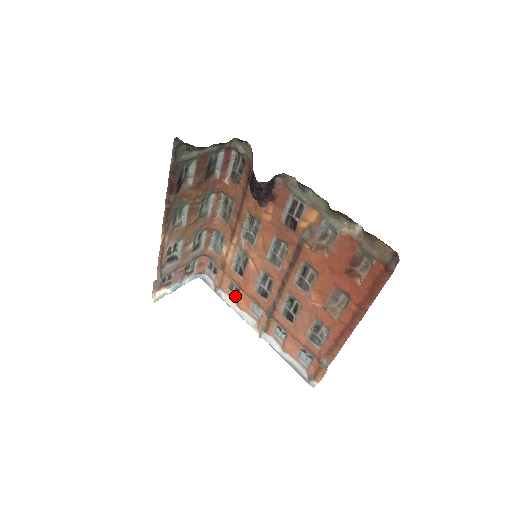
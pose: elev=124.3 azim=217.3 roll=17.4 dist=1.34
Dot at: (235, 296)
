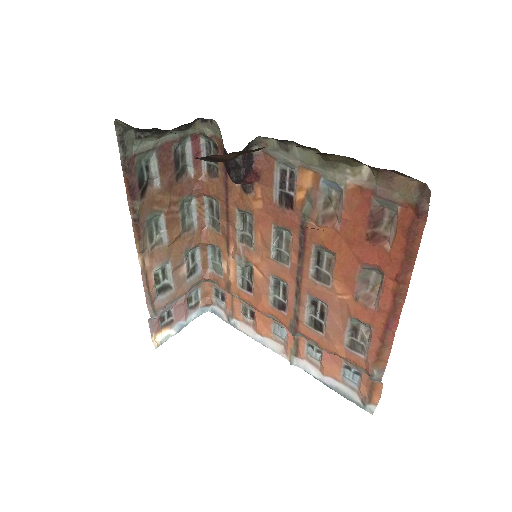
Dot at: (252, 322)
